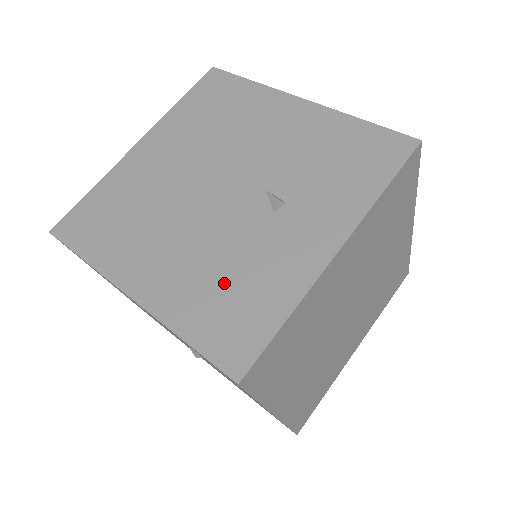
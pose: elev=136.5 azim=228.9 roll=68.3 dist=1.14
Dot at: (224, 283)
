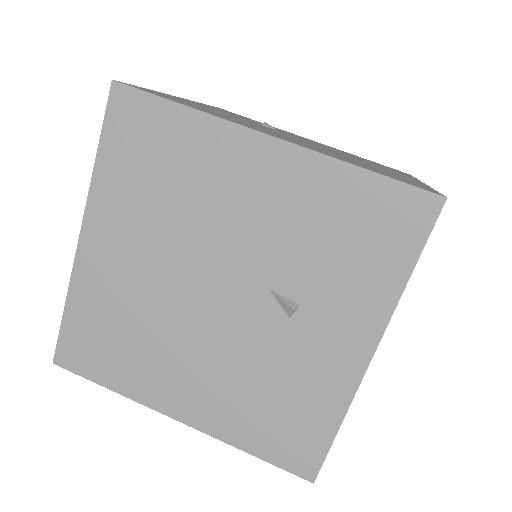
Dot at: (266, 401)
